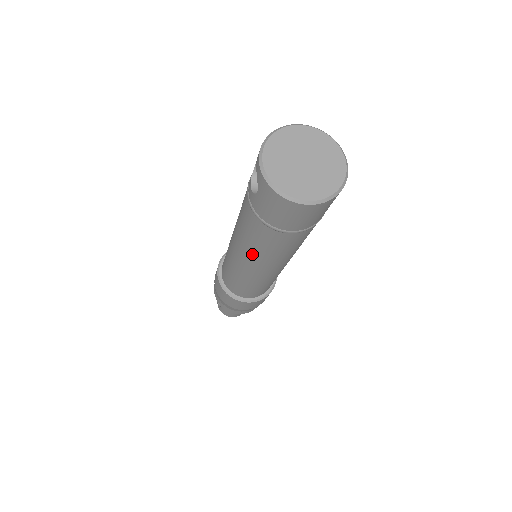
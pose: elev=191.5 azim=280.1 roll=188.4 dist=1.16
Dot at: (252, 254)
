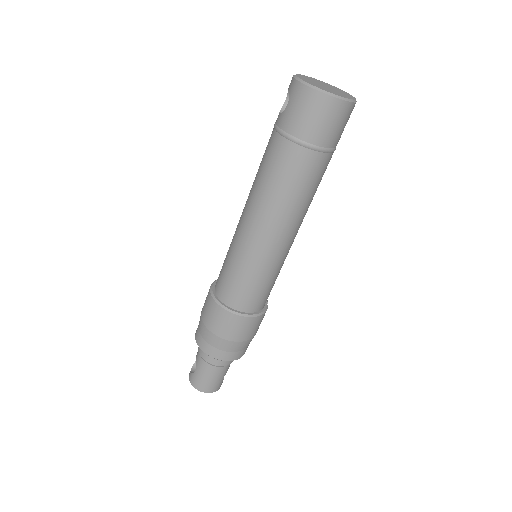
Dot at: (265, 201)
